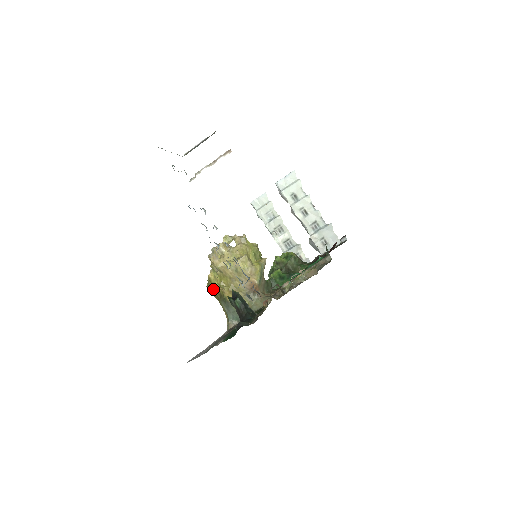
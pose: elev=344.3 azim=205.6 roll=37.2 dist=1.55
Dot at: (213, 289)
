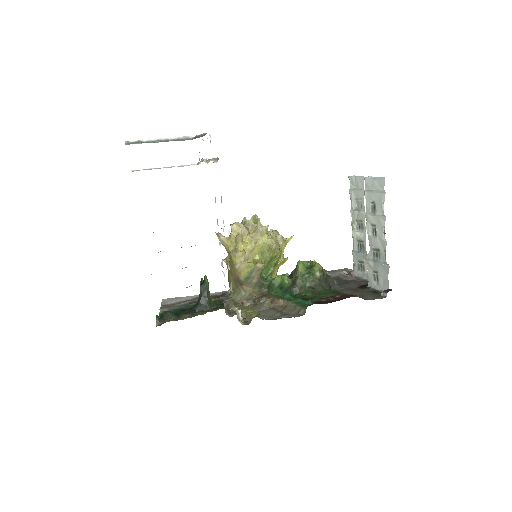
Dot at: occluded
